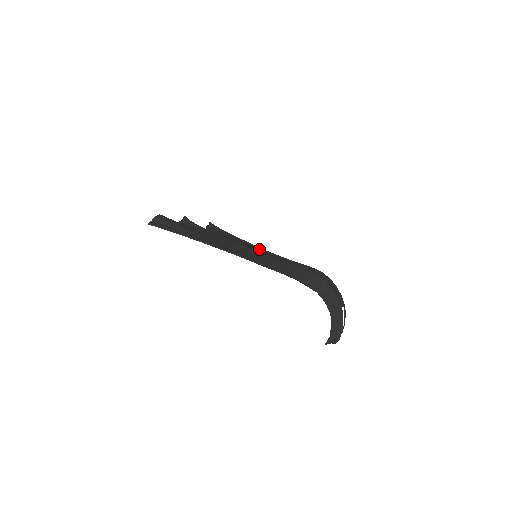
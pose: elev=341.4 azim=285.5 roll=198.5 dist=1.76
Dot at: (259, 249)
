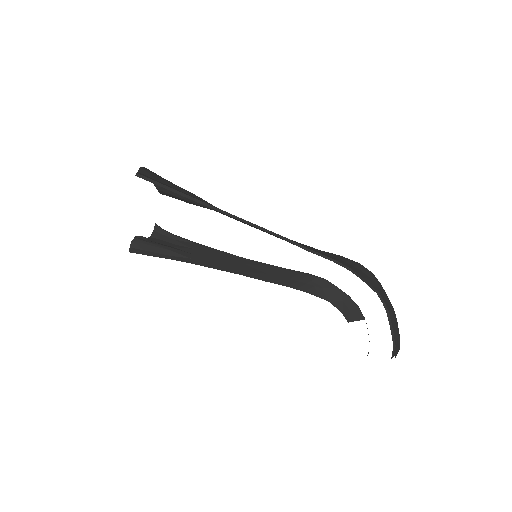
Dot at: (235, 258)
